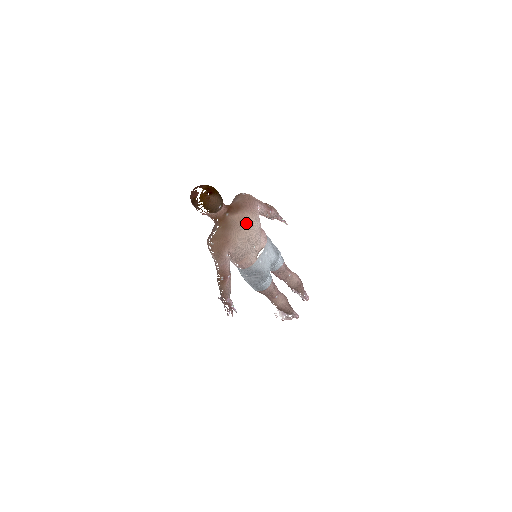
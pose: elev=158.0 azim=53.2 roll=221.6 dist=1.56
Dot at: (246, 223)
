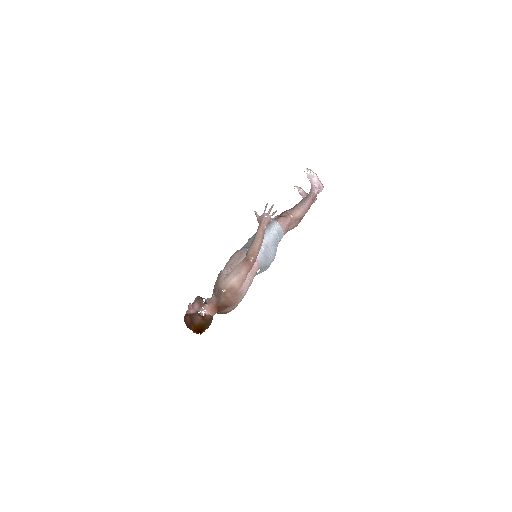
Dot at: (236, 303)
